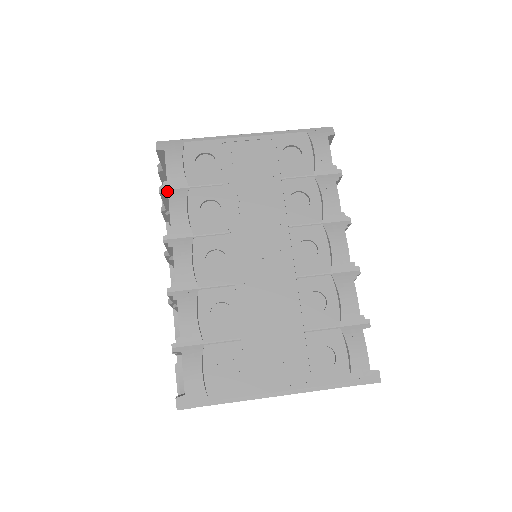
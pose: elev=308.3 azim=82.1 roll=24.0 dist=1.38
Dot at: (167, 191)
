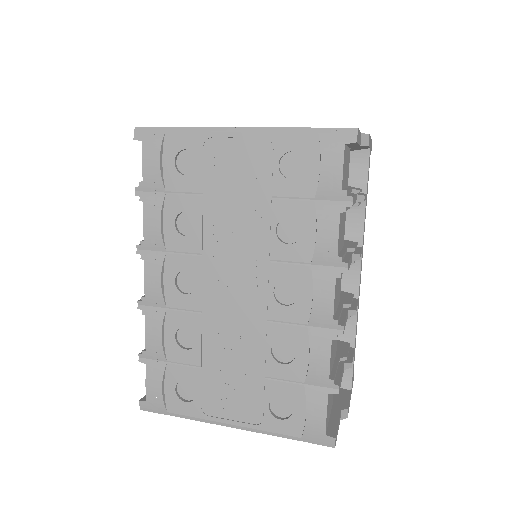
Dot at: (143, 194)
